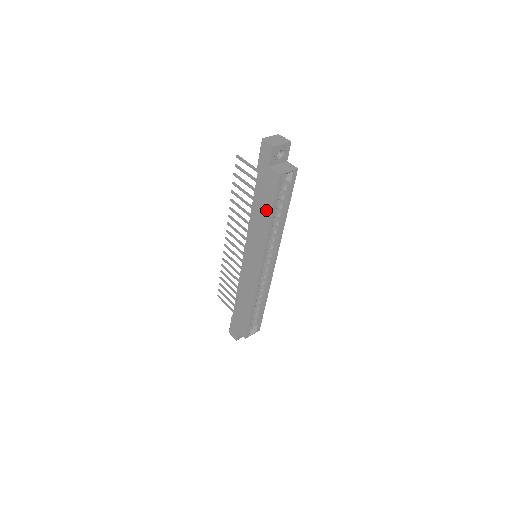
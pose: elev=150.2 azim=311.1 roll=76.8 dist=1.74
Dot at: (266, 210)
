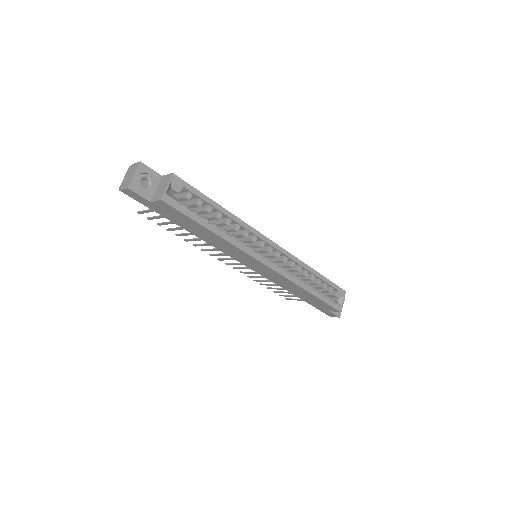
Dot at: (200, 229)
